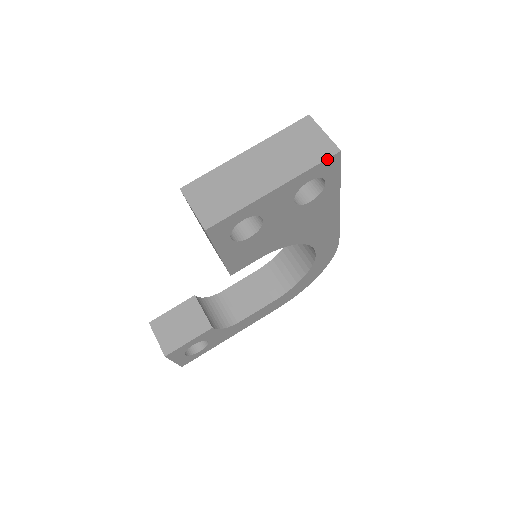
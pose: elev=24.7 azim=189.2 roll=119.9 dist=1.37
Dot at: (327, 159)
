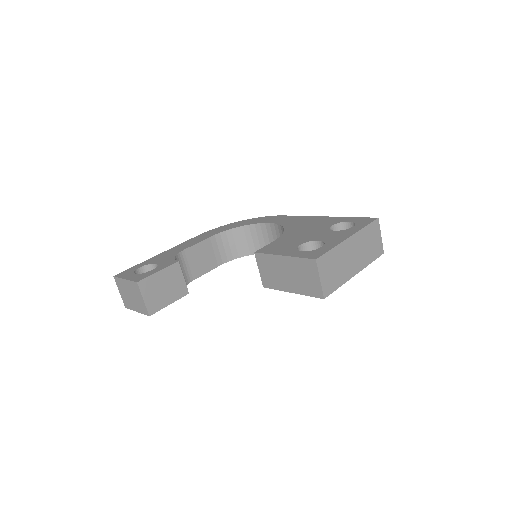
Dot at: (378, 257)
